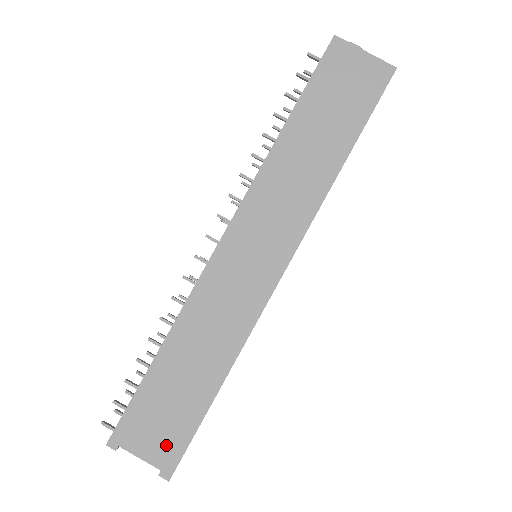
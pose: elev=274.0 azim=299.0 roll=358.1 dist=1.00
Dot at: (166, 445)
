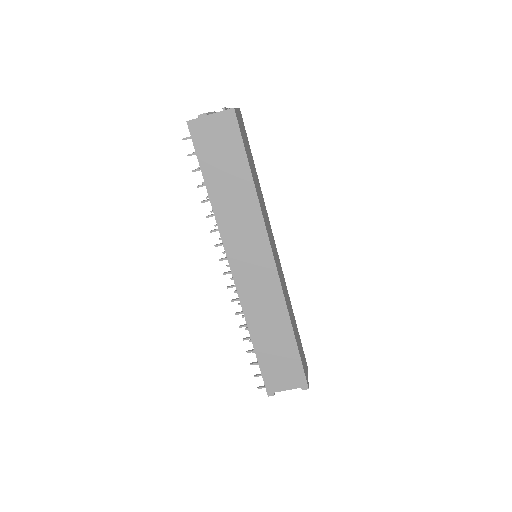
Dot at: (293, 377)
